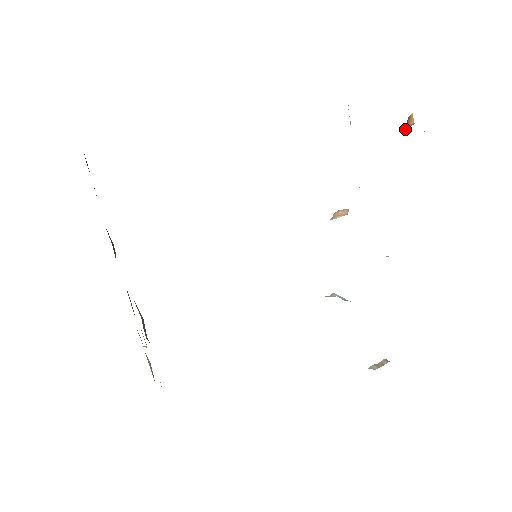
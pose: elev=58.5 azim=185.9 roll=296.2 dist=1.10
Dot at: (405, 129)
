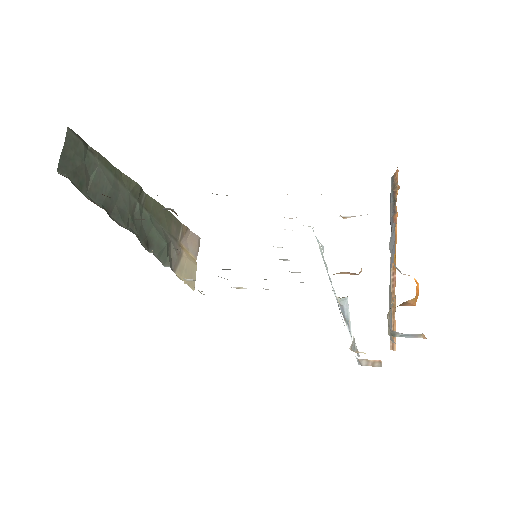
Dot at: occluded
